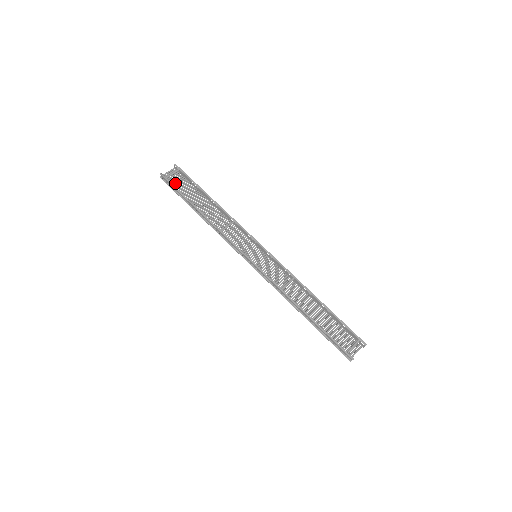
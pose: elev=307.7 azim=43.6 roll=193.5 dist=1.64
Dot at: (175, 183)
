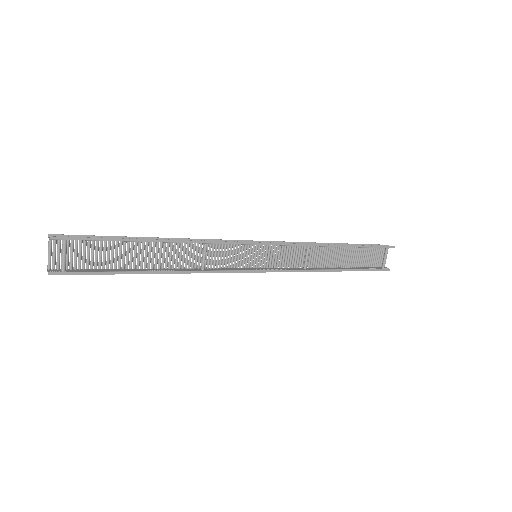
Dot at: (80, 261)
